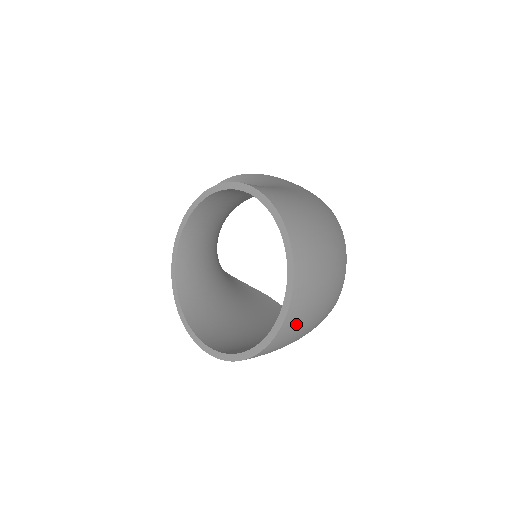
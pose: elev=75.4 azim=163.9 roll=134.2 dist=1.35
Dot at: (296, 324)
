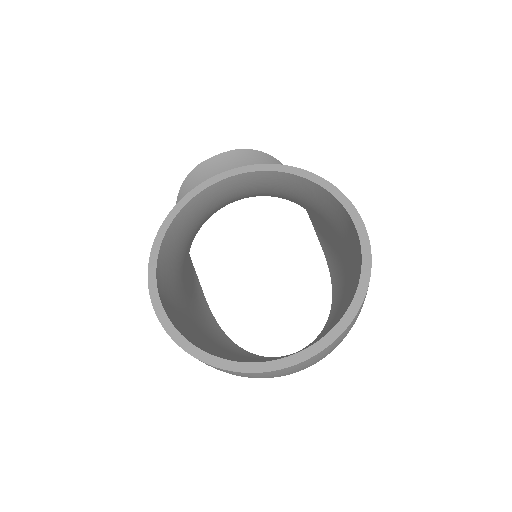
Dot at: (277, 374)
